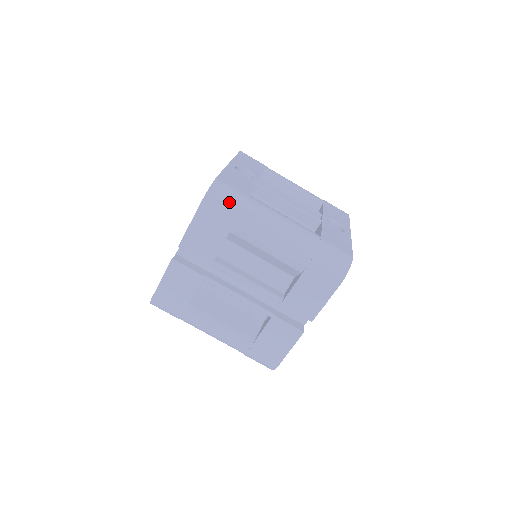
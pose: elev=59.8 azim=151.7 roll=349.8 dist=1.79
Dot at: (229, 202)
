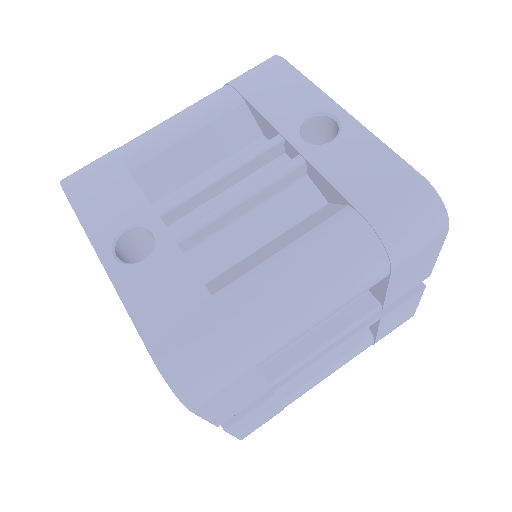
Dot at: (219, 366)
